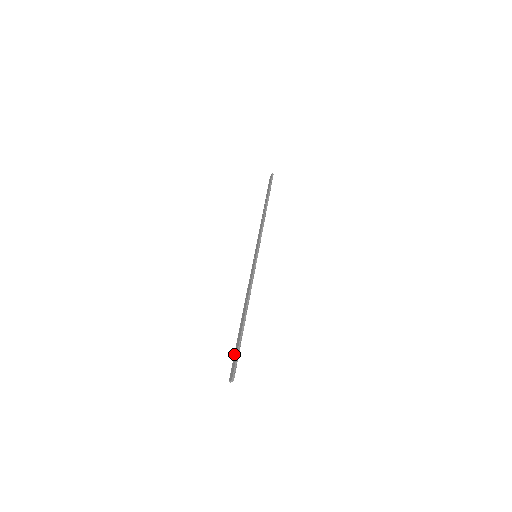
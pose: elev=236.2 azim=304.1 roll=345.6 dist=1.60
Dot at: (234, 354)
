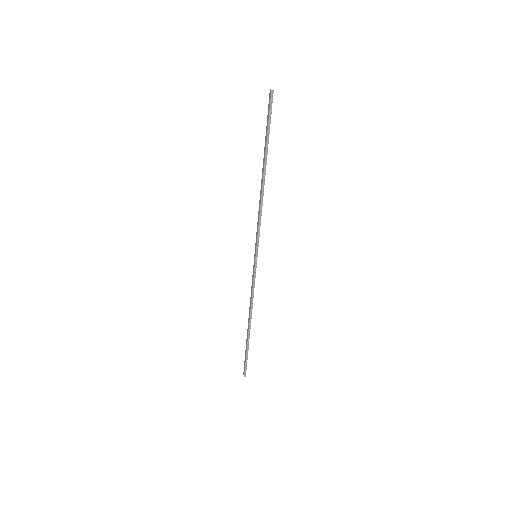
Dot at: (245, 355)
